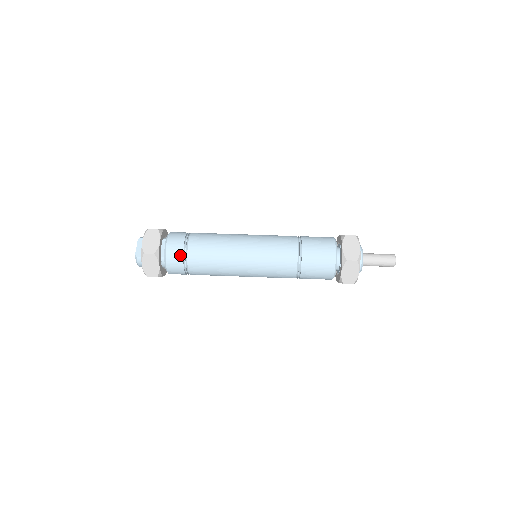
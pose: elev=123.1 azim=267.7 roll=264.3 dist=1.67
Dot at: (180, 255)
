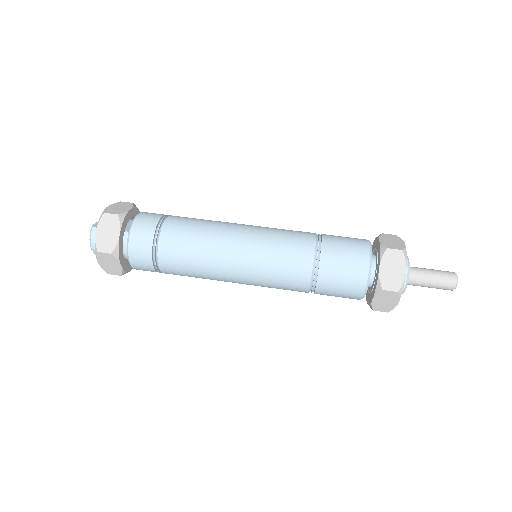
Dot at: (152, 225)
